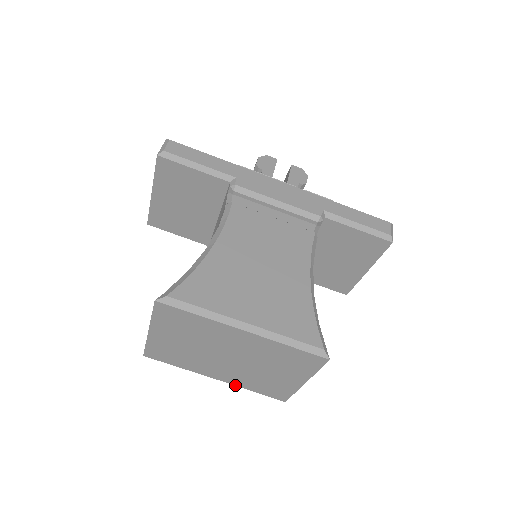
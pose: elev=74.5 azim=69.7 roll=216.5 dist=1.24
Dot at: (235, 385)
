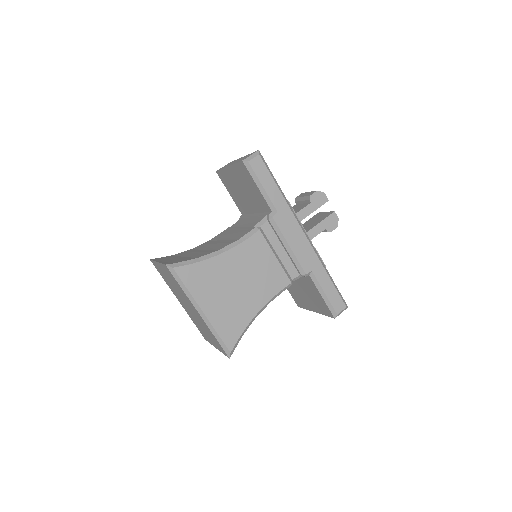
Dot at: occluded
